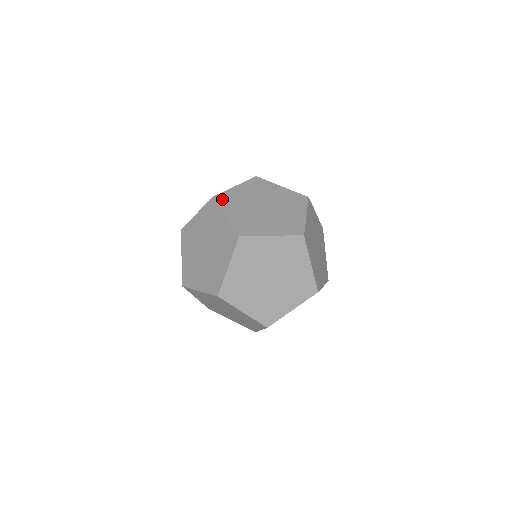
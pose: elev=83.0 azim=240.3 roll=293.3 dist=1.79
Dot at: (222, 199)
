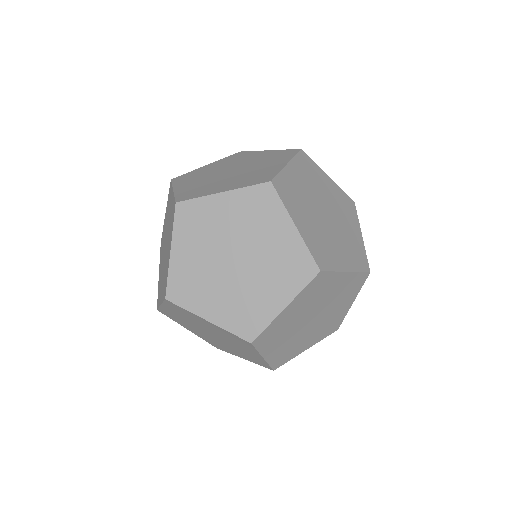
Dot at: (185, 214)
